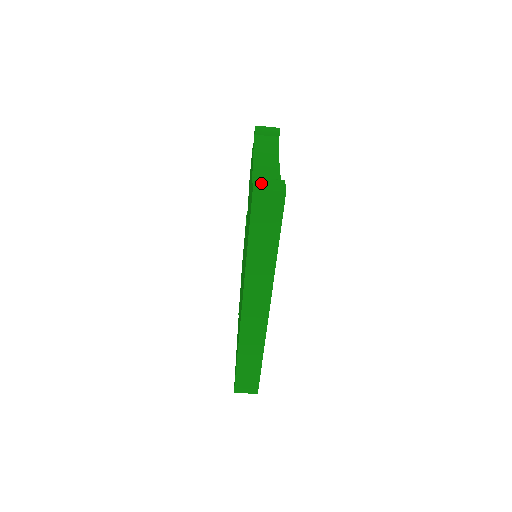
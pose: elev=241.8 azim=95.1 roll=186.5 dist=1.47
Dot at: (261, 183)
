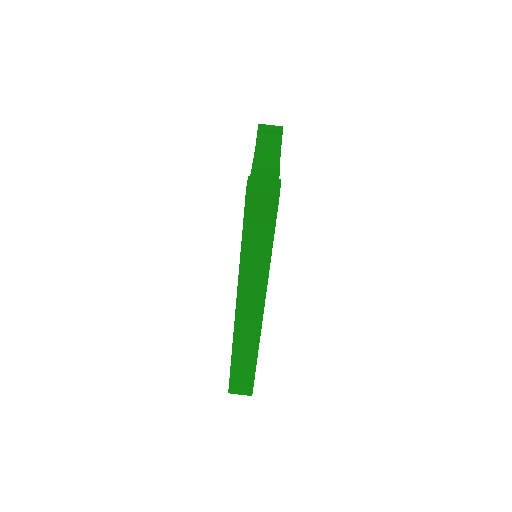
Dot at: (255, 182)
